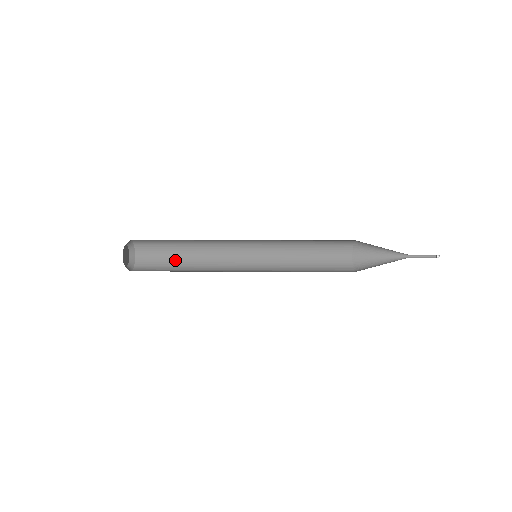
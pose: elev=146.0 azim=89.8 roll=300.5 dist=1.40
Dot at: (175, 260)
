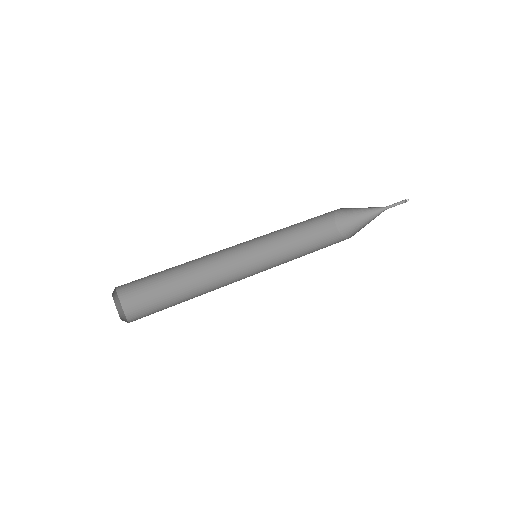
Dot at: (169, 293)
